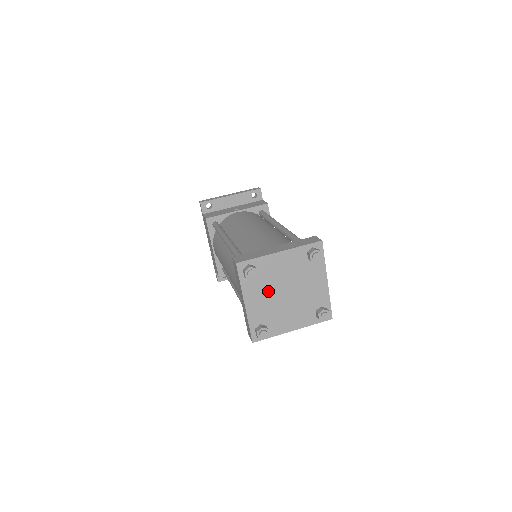
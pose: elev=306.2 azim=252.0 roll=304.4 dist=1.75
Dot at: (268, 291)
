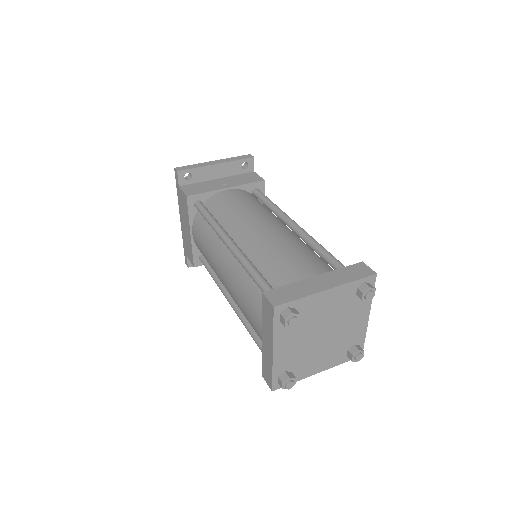
Dot at: (303, 335)
